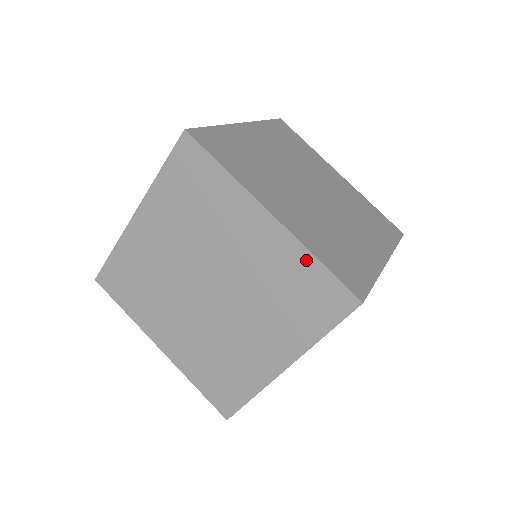
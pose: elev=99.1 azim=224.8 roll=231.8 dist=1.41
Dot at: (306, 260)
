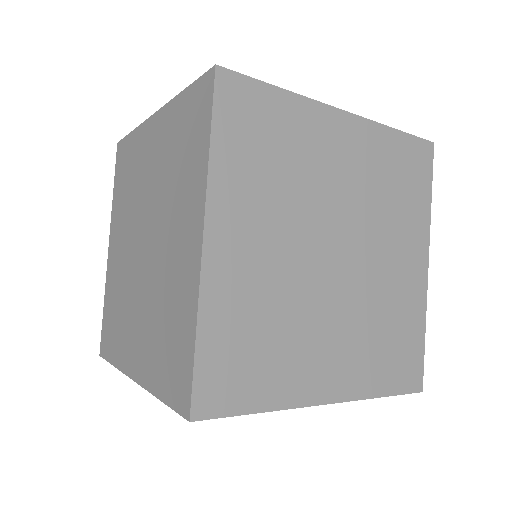
Dot at: (191, 320)
